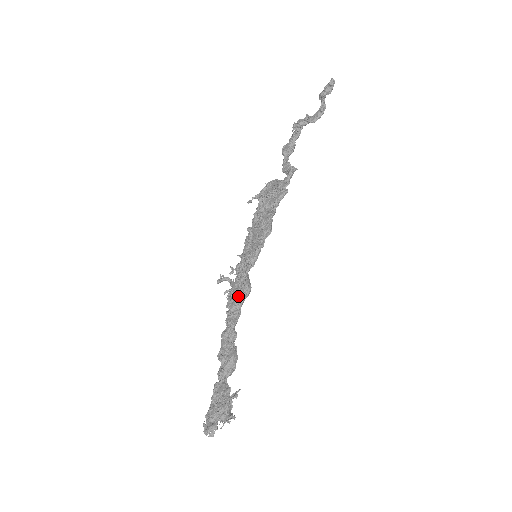
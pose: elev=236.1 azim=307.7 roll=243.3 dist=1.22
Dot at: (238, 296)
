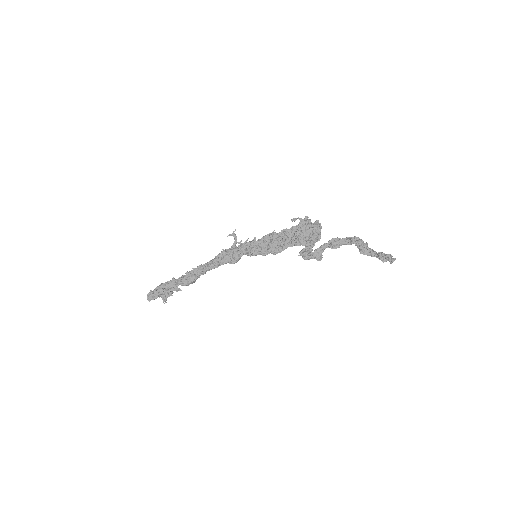
Dot at: (226, 259)
